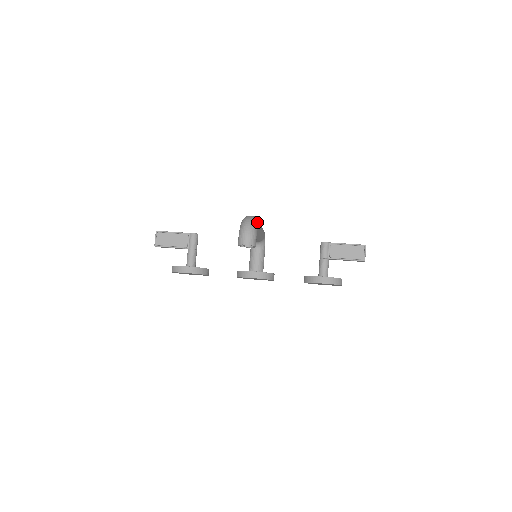
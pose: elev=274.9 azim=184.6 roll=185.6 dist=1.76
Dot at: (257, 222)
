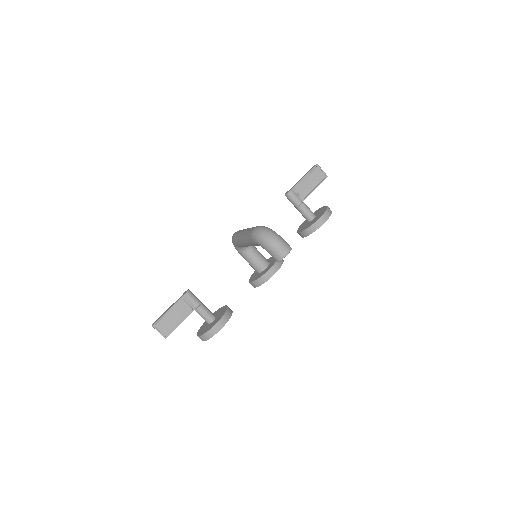
Dot at: (269, 228)
